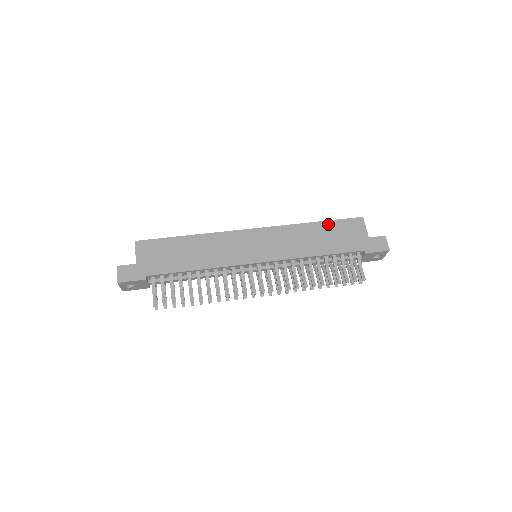
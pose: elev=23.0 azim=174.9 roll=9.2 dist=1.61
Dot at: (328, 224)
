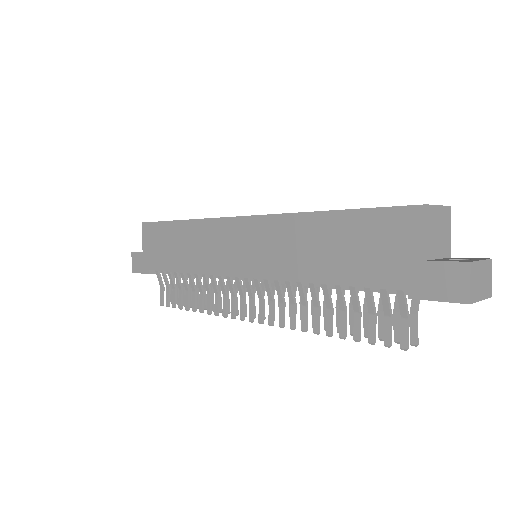
Dot at: (348, 218)
